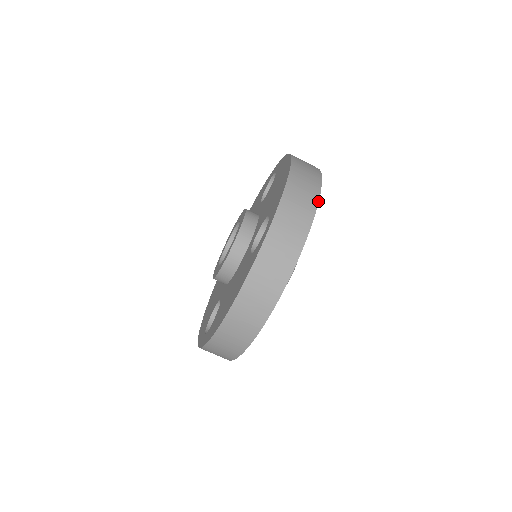
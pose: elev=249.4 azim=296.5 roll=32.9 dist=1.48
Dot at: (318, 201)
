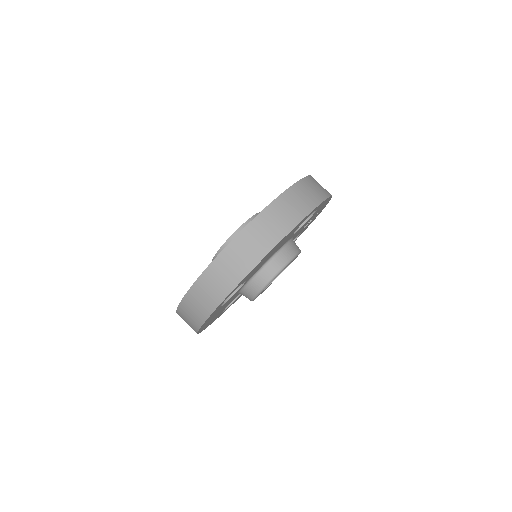
Dot at: occluded
